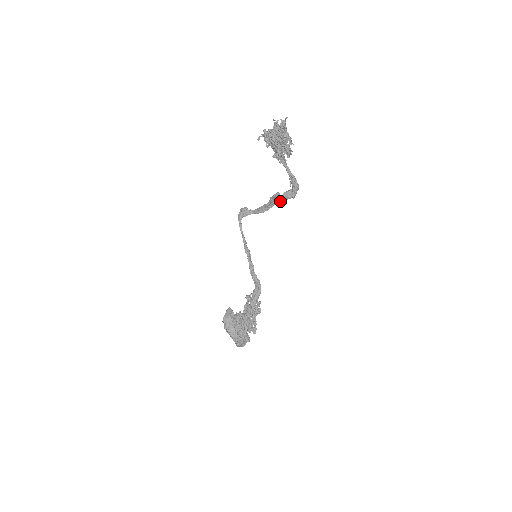
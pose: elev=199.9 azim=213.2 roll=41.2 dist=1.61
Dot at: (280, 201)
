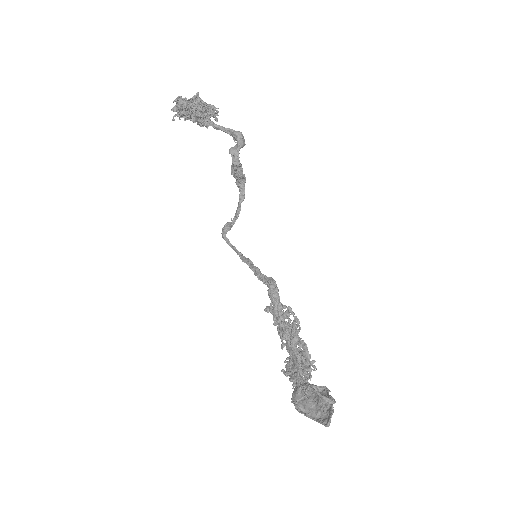
Dot at: (233, 164)
